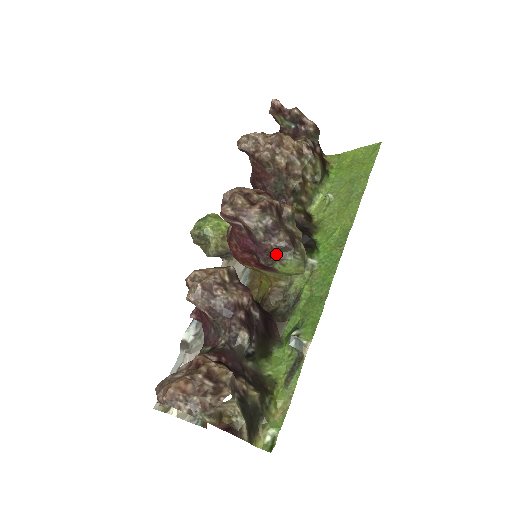
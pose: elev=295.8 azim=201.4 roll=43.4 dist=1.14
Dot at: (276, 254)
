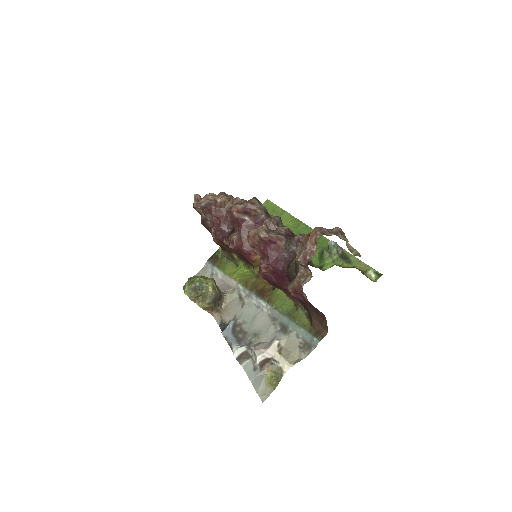
Dot at: occluded
